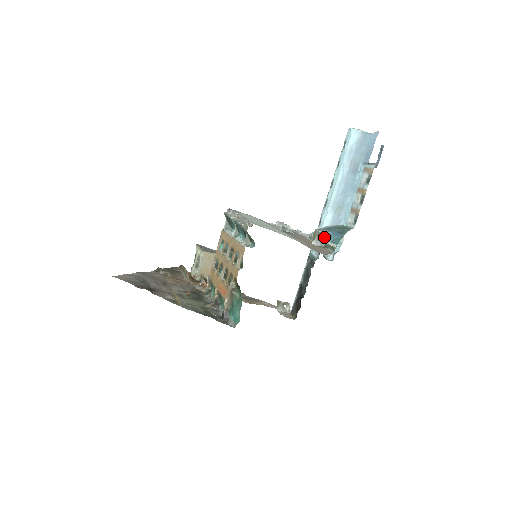
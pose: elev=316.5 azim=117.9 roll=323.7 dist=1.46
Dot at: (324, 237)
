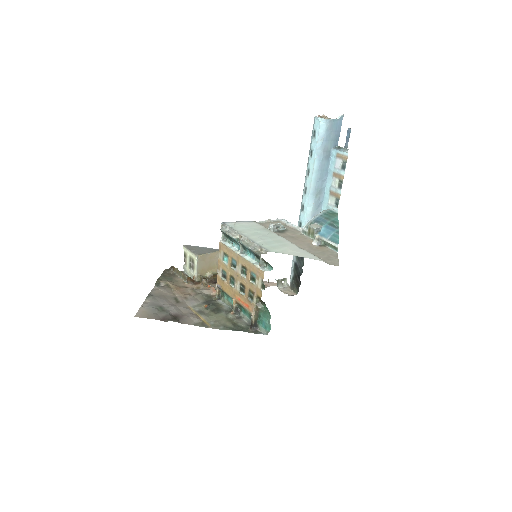
Dot at: (320, 233)
